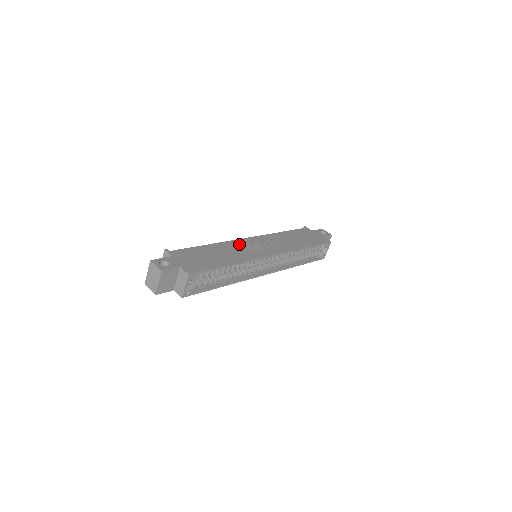
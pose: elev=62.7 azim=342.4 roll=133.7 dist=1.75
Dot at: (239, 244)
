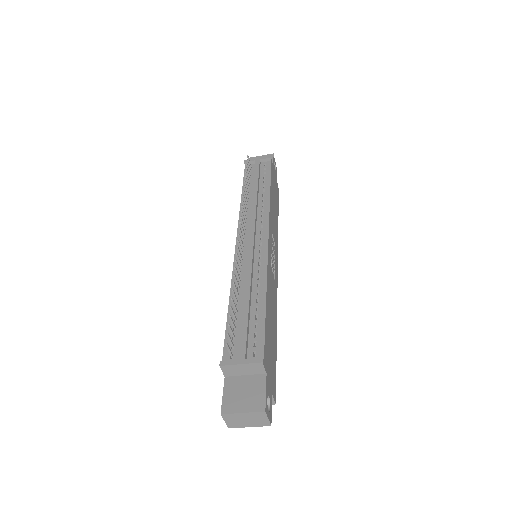
Dot at: occluded
